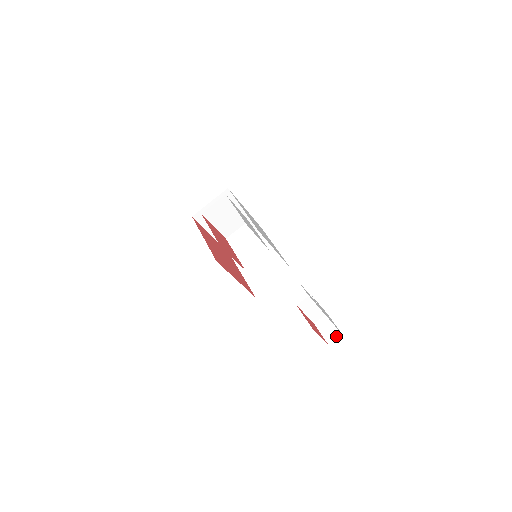
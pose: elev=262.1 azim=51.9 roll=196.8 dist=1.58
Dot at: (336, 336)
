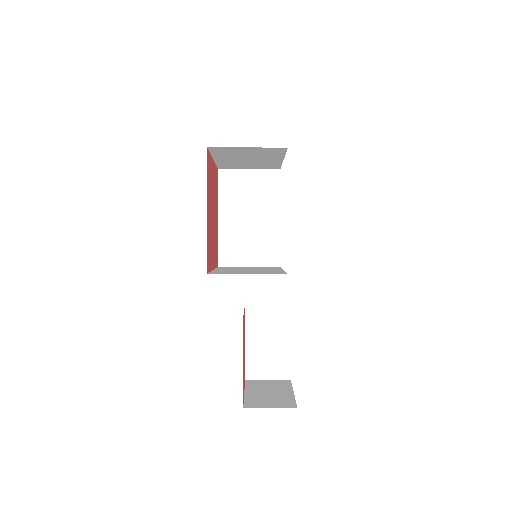
Dot at: occluded
